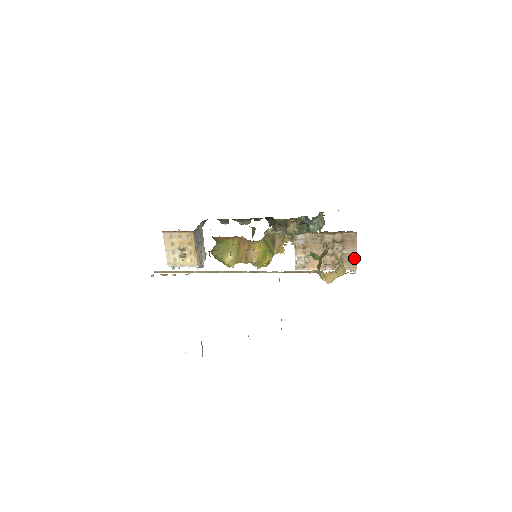
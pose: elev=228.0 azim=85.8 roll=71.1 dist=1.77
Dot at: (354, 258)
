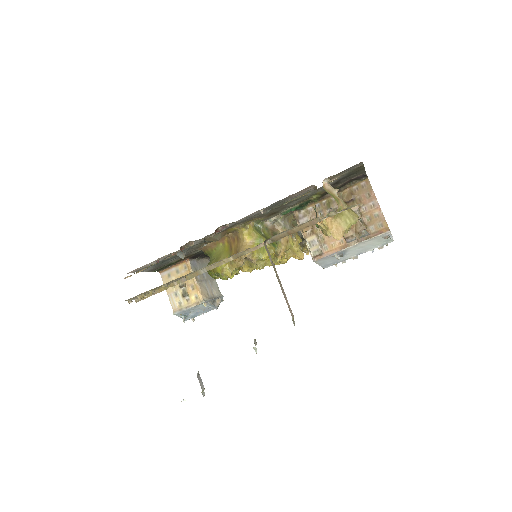
Dot at: (379, 215)
